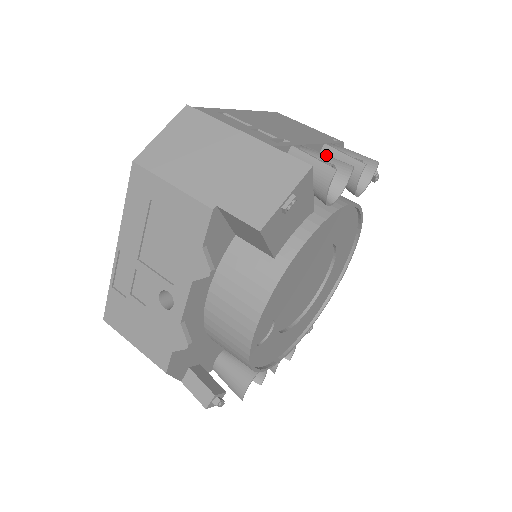
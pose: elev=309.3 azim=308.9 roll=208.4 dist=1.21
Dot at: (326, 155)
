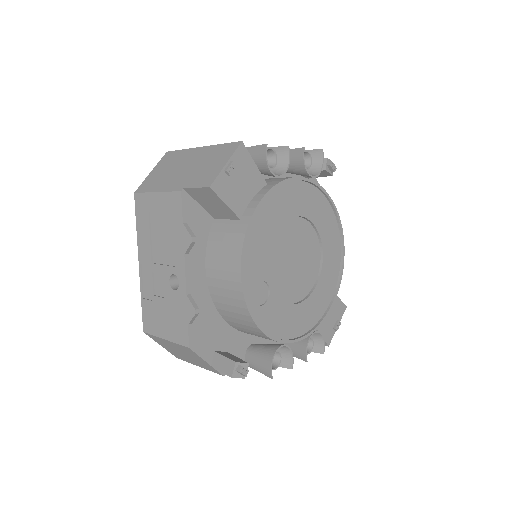
Dot at: (268, 147)
